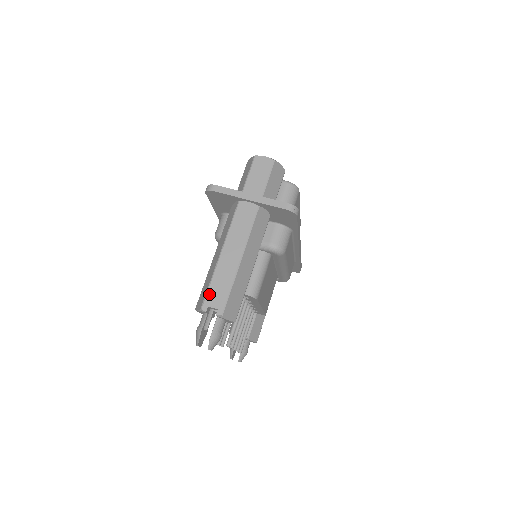
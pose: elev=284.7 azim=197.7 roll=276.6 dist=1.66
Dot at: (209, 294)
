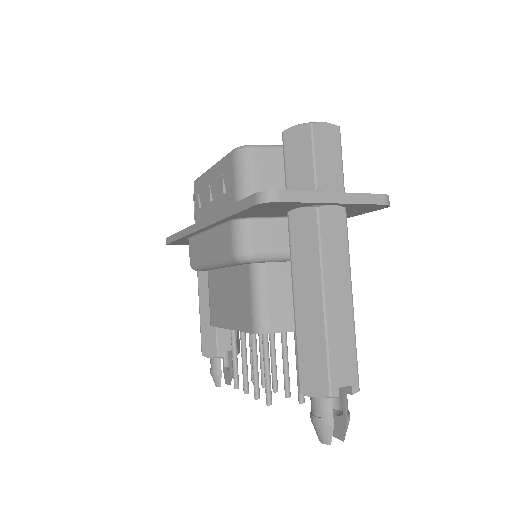
Dot at: (333, 369)
